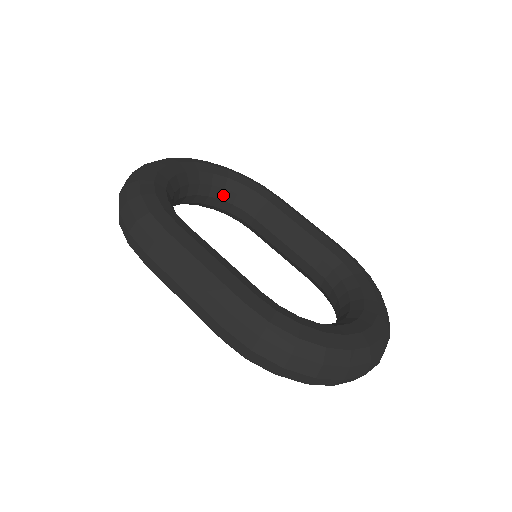
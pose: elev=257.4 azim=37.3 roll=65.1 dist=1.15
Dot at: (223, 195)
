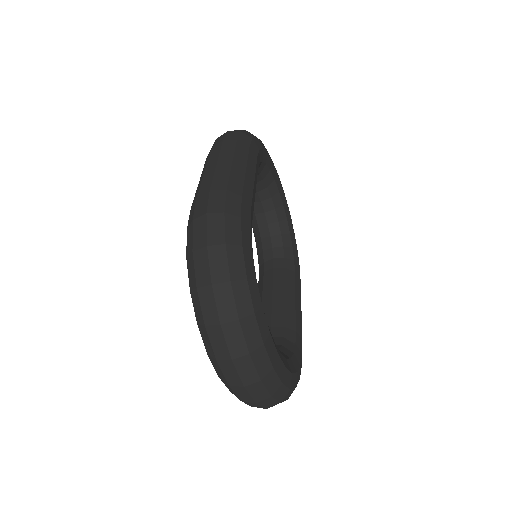
Dot at: (275, 236)
